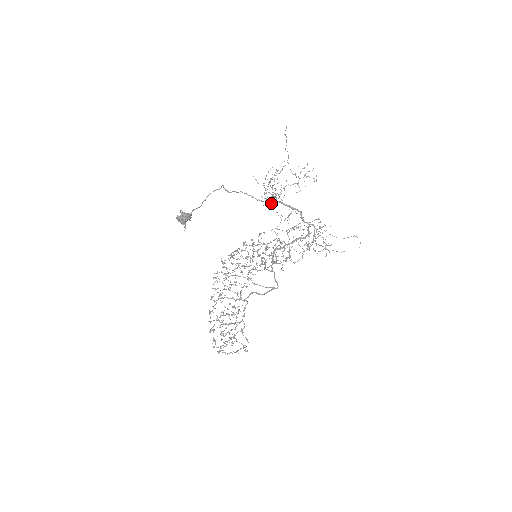
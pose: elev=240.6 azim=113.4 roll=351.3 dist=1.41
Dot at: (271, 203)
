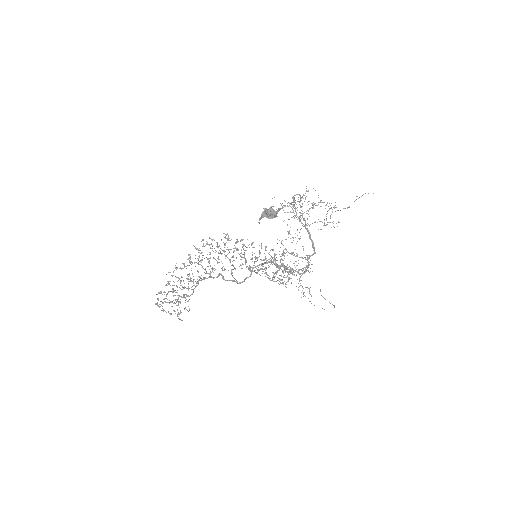
Dot at: (280, 203)
